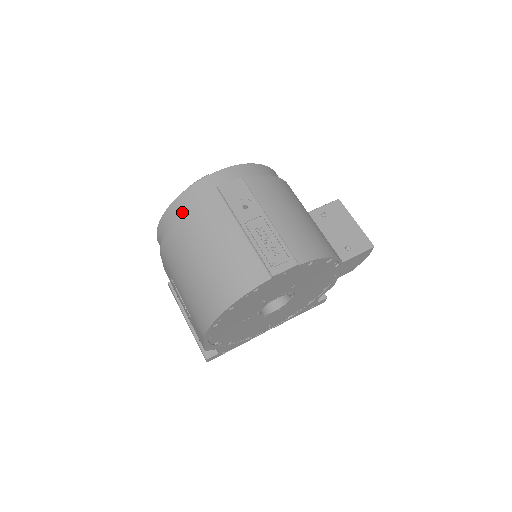
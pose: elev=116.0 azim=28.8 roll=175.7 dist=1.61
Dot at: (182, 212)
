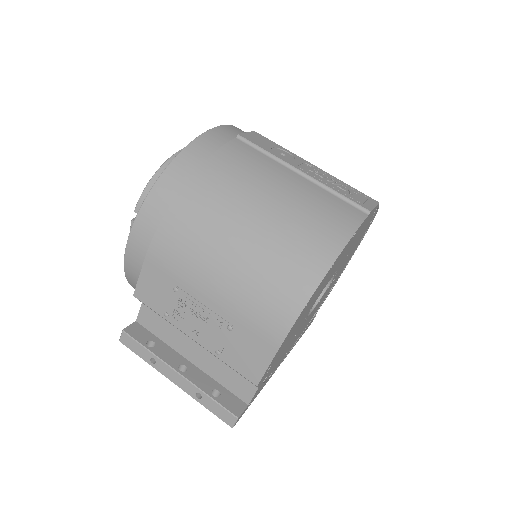
Dot at: (200, 166)
